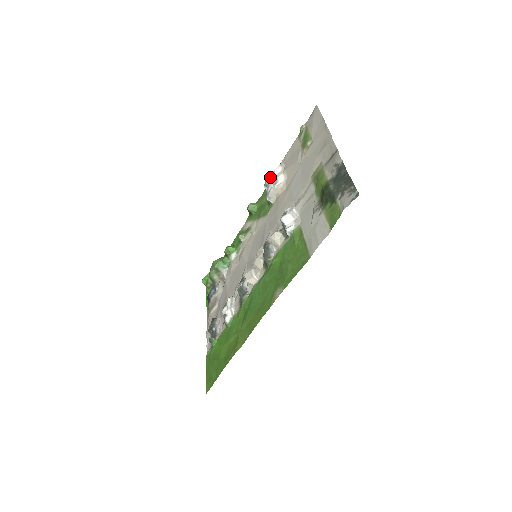
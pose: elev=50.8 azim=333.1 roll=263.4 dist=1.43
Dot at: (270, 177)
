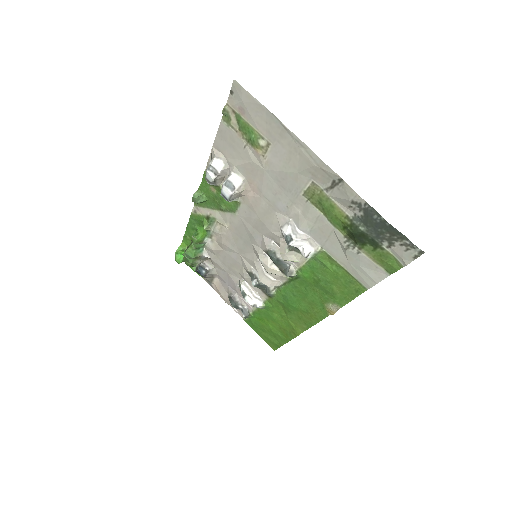
Dot at: (213, 176)
